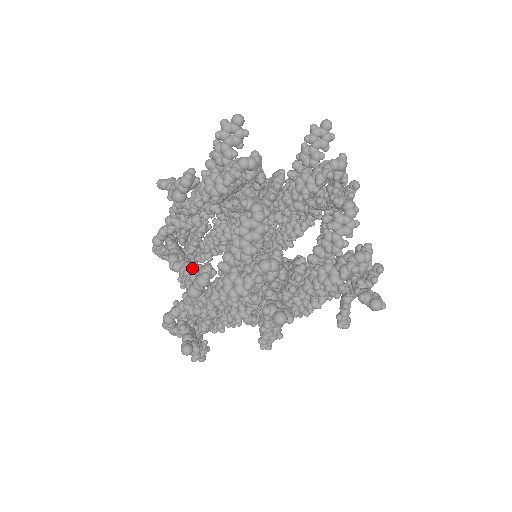
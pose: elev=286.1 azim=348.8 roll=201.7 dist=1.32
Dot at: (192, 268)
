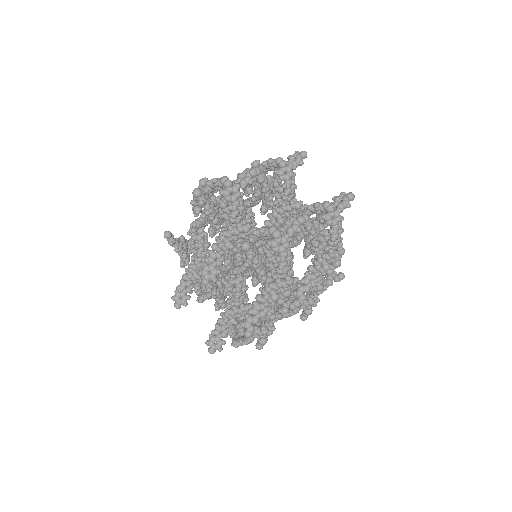
Dot at: occluded
